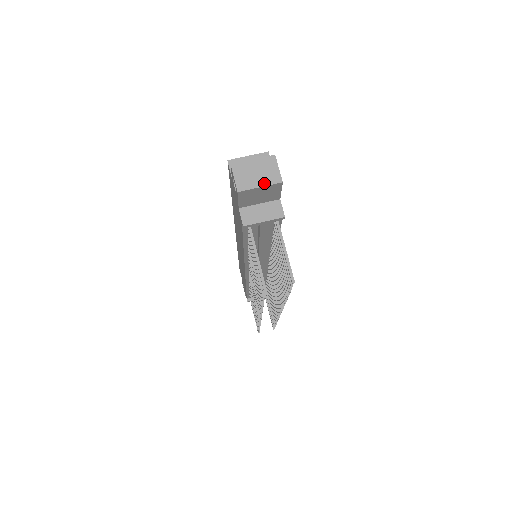
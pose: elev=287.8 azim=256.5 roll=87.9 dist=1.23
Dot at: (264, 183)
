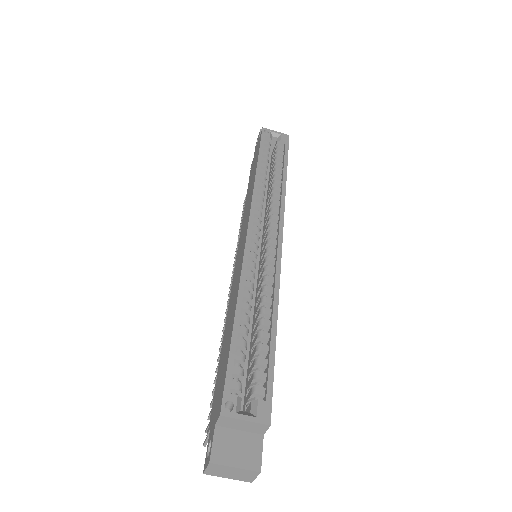
Dot at: (233, 478)
